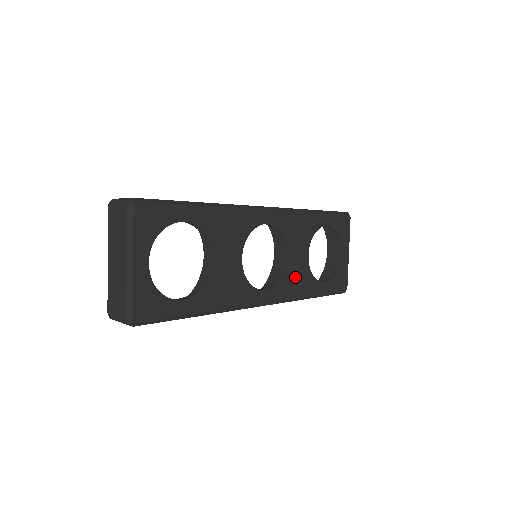
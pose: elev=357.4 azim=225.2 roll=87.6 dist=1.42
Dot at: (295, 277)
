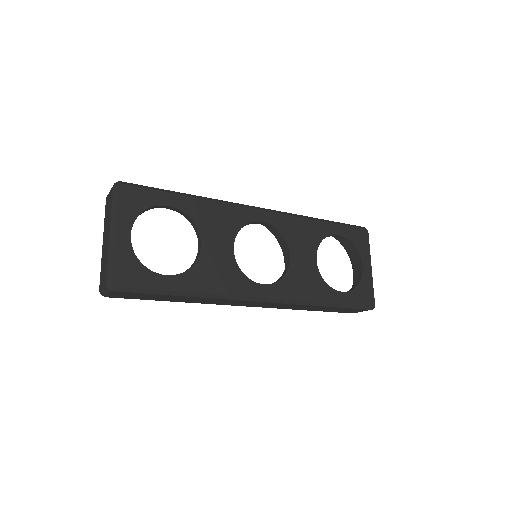
Dot at: (301, 279)
